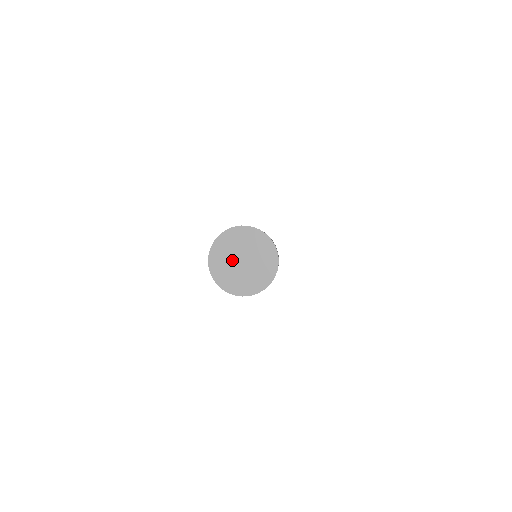
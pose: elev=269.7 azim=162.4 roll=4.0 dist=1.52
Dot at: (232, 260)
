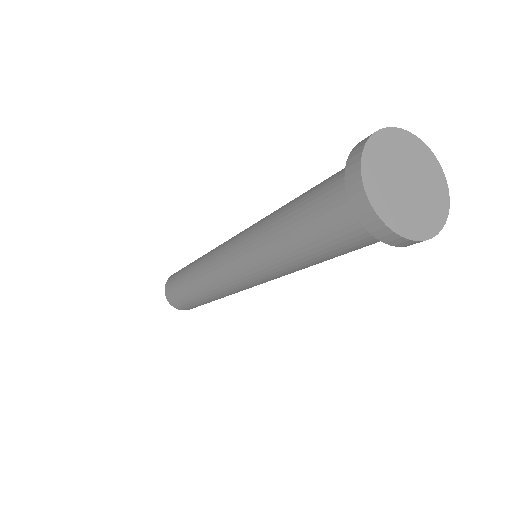
Dot at: (401, 165)
